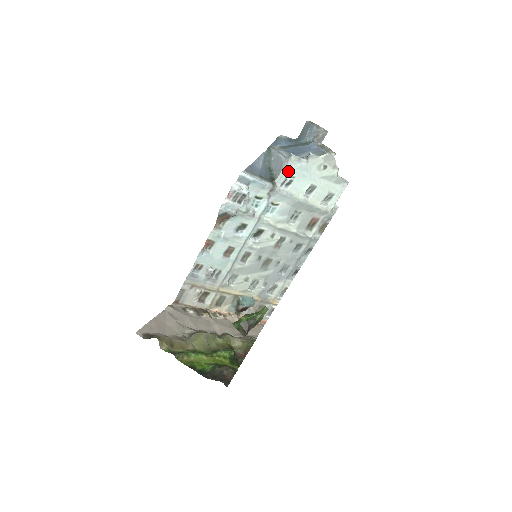
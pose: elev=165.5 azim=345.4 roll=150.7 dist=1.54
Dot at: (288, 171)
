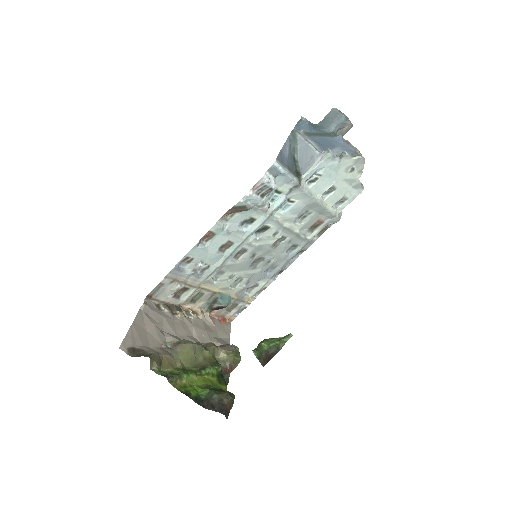
Dot at: (318, 168)
